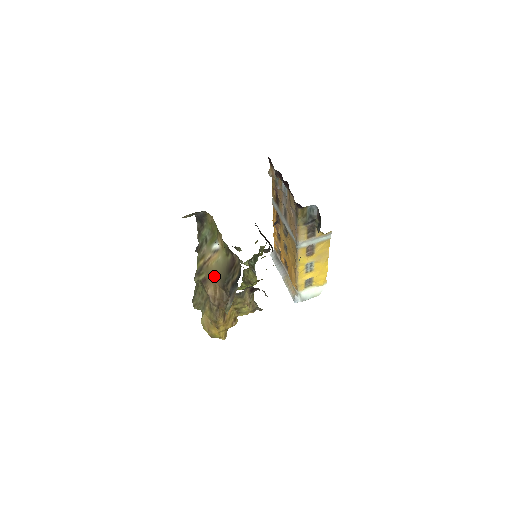
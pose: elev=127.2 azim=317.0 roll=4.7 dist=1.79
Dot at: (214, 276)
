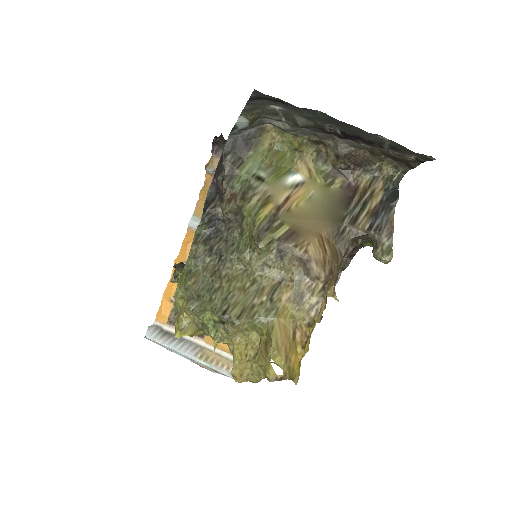
Dot at: (313, 221)
